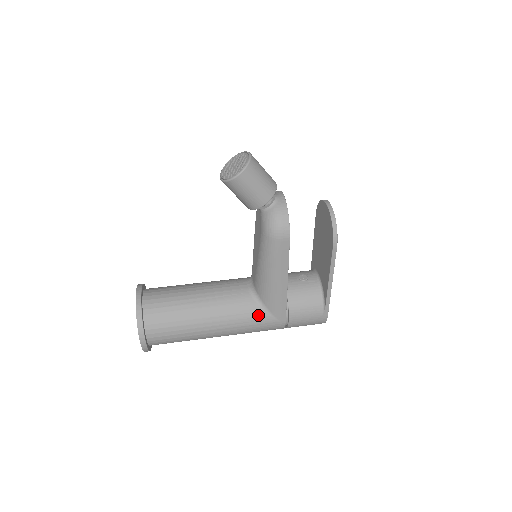
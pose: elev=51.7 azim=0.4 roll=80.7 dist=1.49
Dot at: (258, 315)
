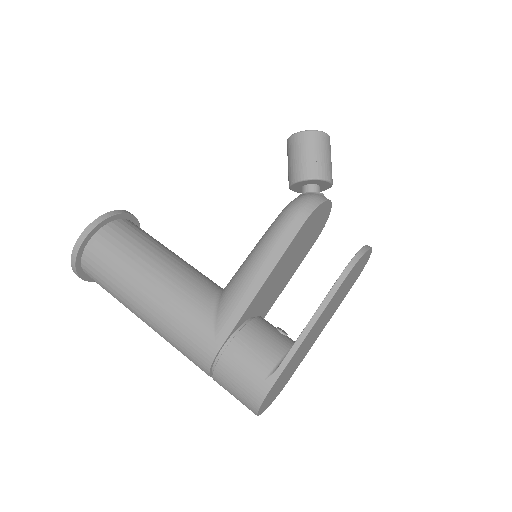
Dot at: (201, 311)
